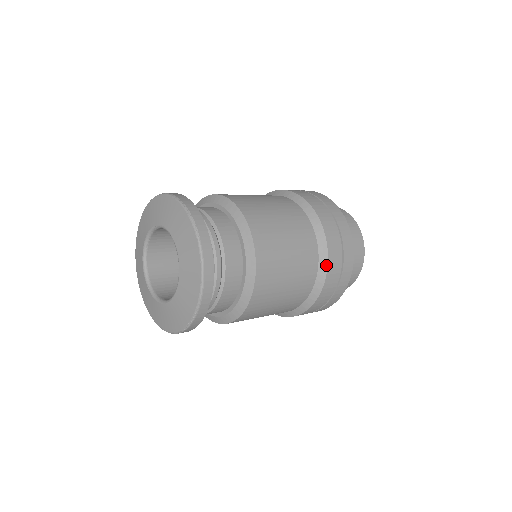
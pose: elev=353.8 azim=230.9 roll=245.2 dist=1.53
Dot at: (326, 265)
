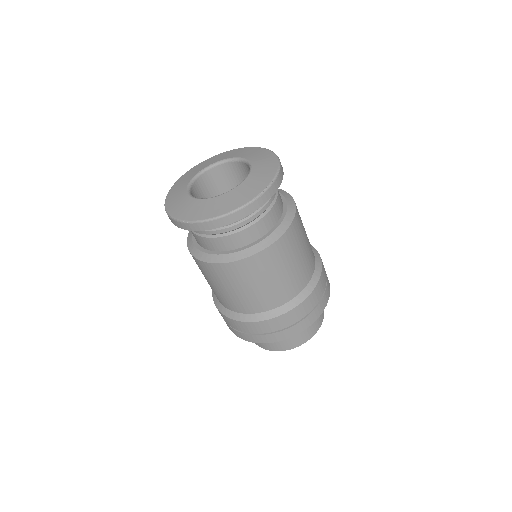
Dot at: (313, 247)
